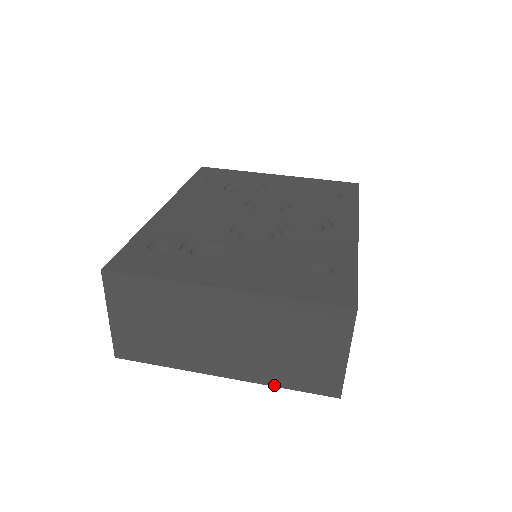
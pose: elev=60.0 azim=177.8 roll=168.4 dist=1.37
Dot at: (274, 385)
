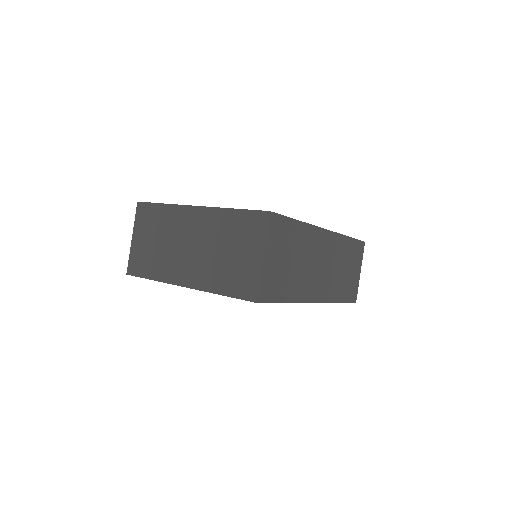
Dot at: (214, 292)
